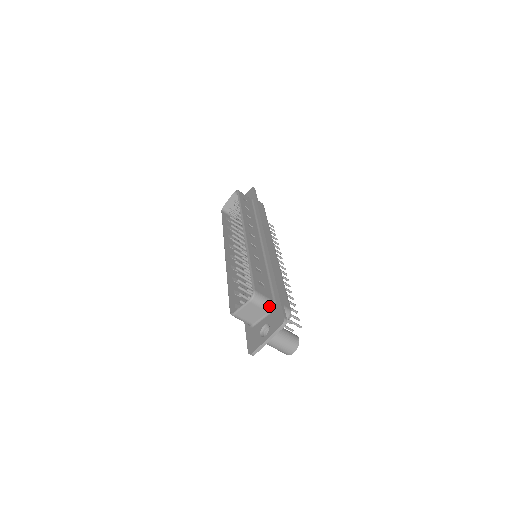
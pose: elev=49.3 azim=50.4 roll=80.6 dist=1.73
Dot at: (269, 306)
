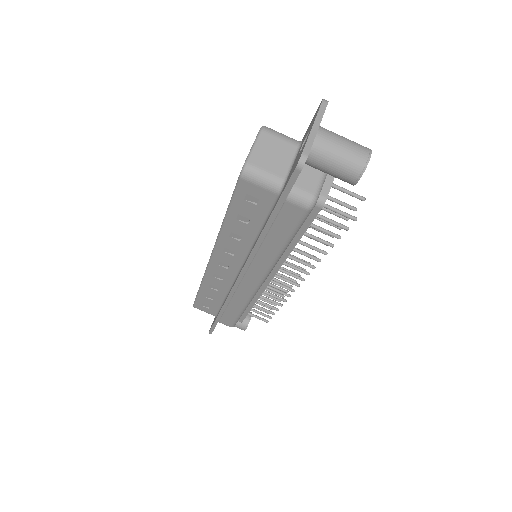
Dot at: (294, 140)
